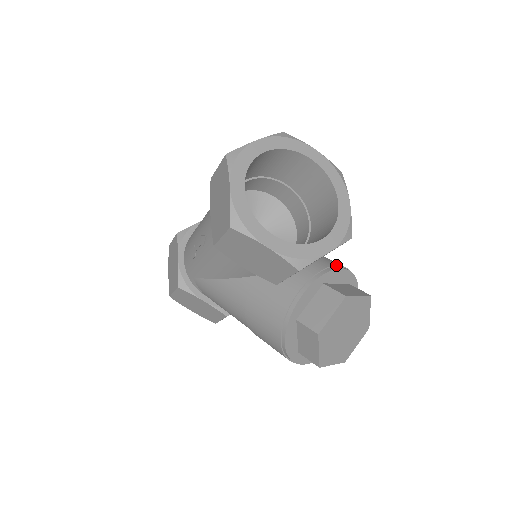
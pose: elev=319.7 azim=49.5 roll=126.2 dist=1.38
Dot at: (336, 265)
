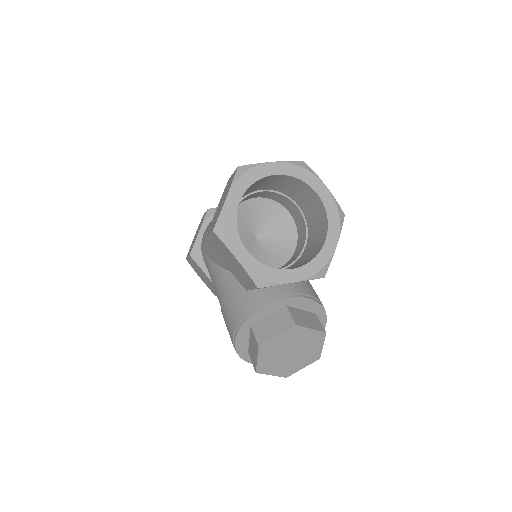
Dot at: (306, 294)
